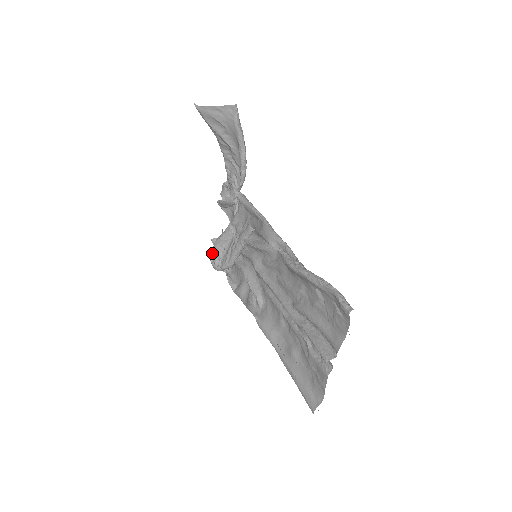
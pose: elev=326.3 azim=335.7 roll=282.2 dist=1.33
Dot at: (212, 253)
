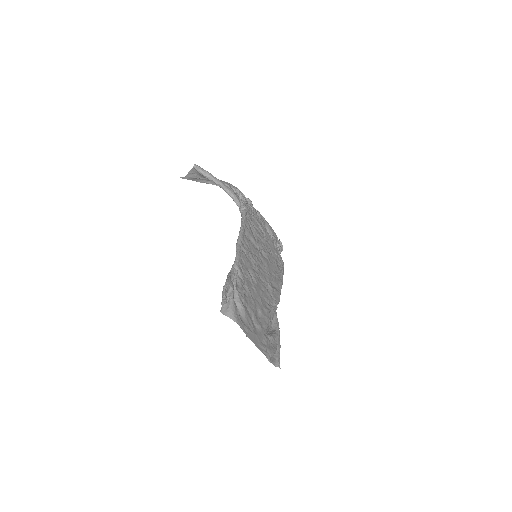
Dot at: occluded
